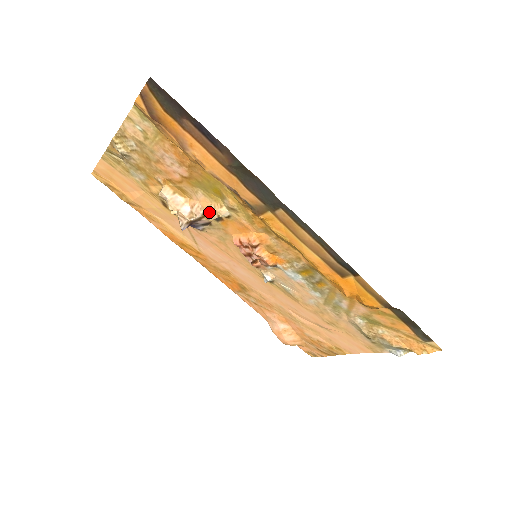
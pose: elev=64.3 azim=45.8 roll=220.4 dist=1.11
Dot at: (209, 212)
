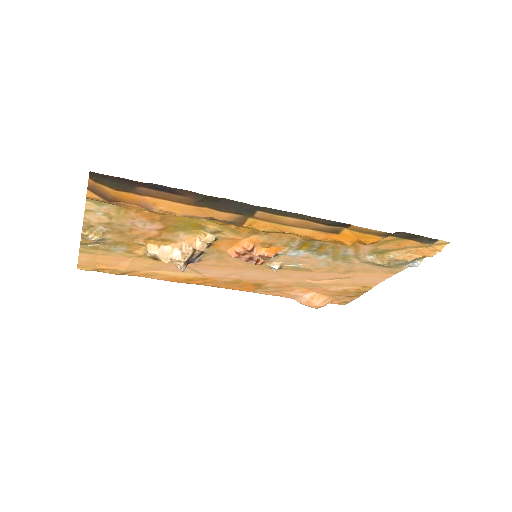
Dot at: (198, 245)
